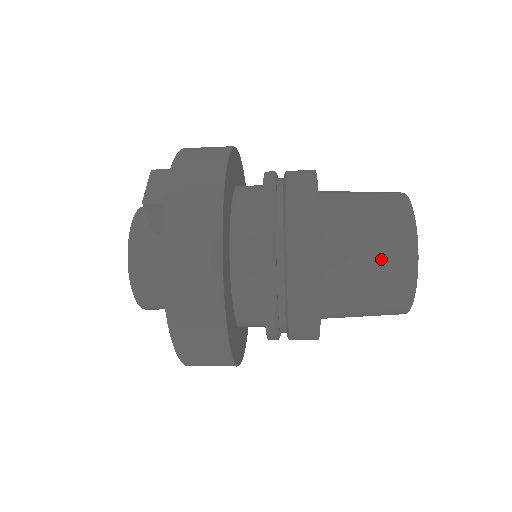
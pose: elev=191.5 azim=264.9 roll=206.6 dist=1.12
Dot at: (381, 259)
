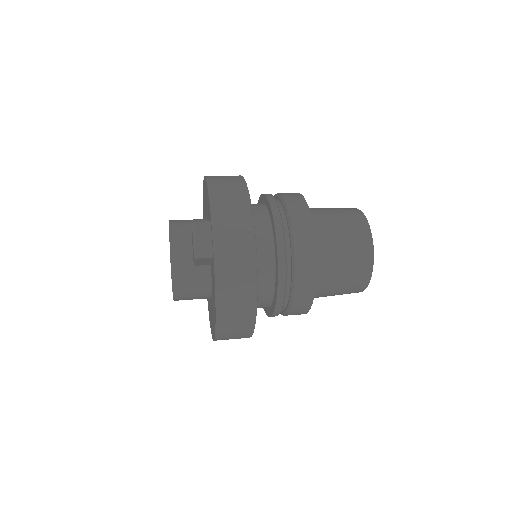
Dot at: (350, 274)
